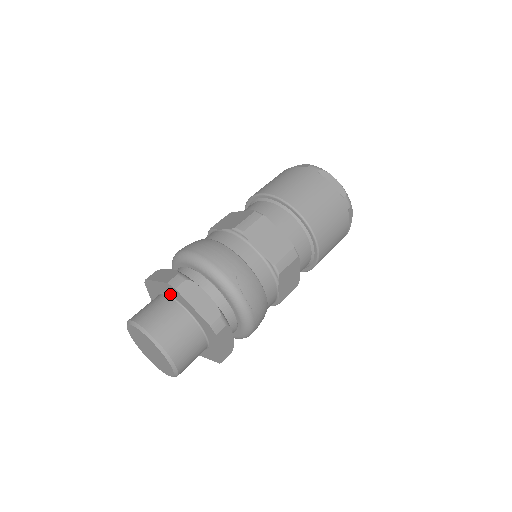
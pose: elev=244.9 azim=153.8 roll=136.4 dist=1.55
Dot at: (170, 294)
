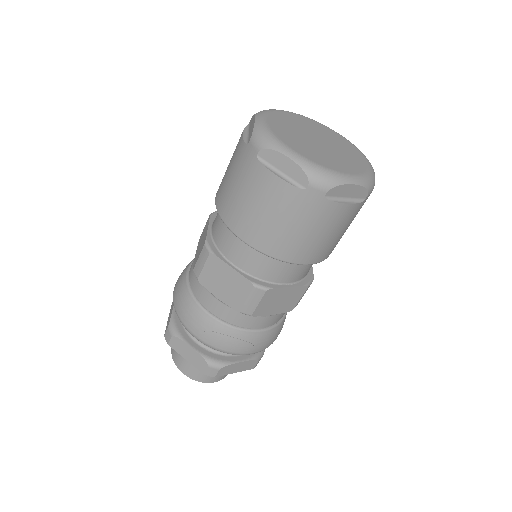
Dot at: occluded
